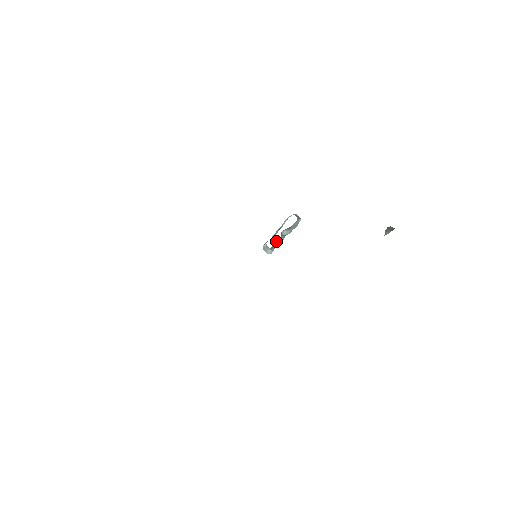
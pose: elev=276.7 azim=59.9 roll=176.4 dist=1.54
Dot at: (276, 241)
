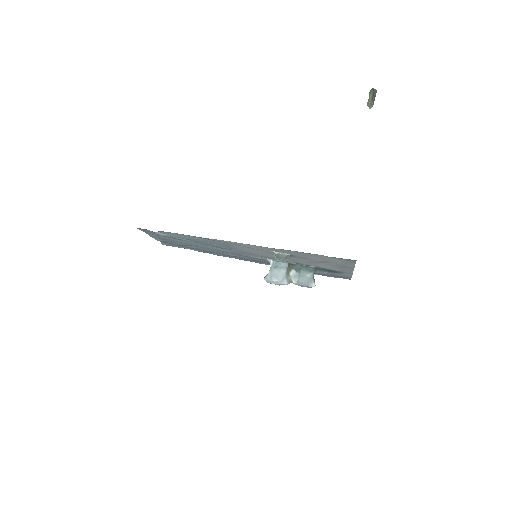
Dot at: (281, 266)
